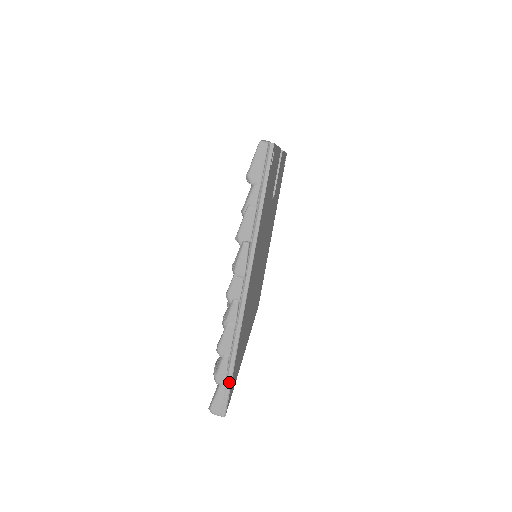
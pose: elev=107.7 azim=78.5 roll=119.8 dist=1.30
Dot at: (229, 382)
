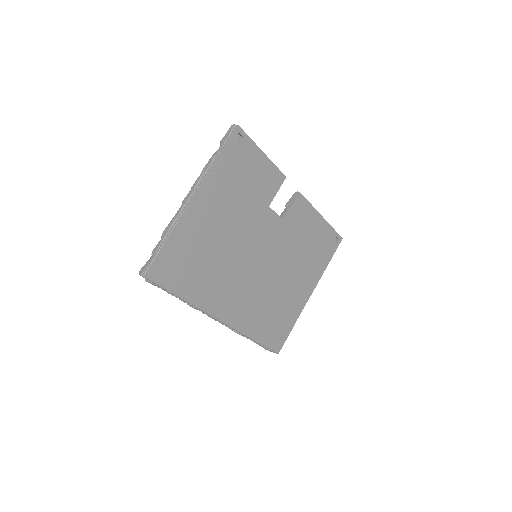
Dot at: (156, 253)
